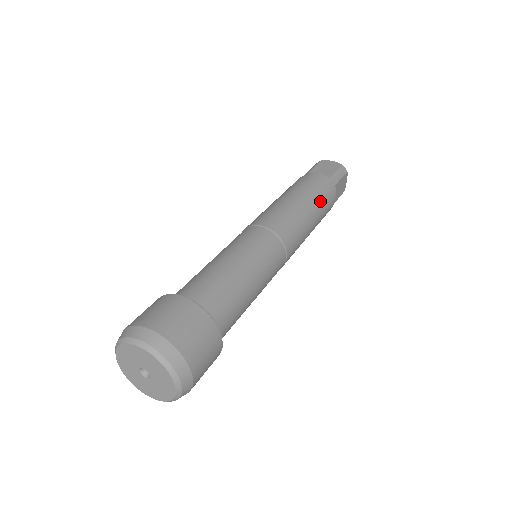
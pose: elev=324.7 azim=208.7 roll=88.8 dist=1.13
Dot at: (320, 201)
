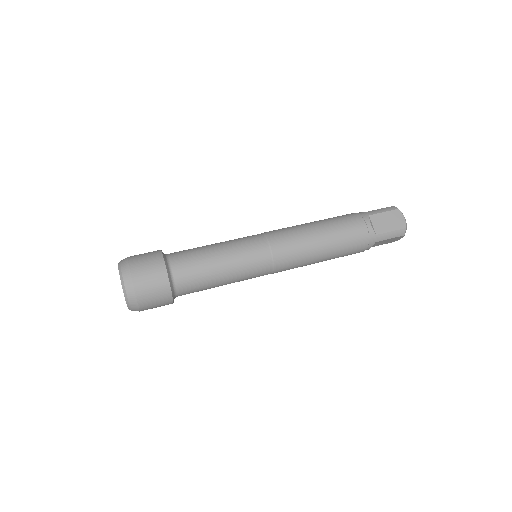
Dot at: (336, 222)
